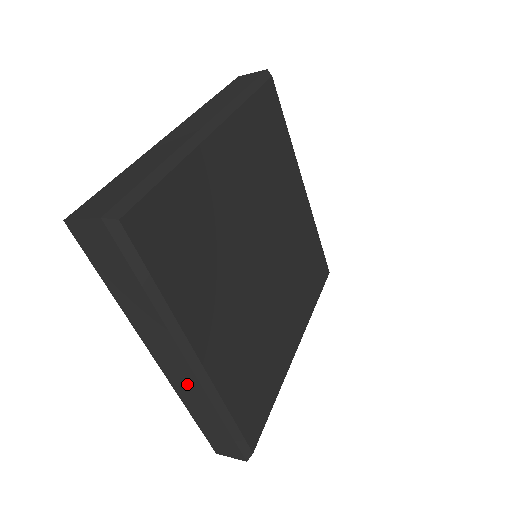
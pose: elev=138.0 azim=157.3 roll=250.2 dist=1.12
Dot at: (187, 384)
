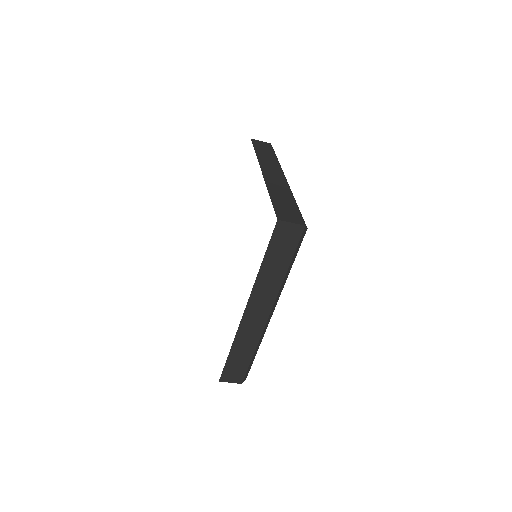
Dot at: (253, 327)
